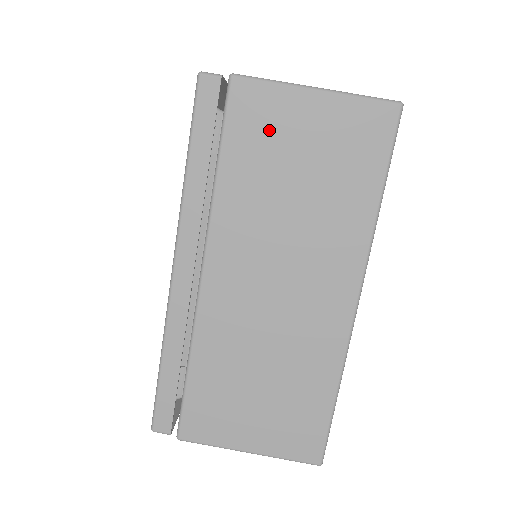
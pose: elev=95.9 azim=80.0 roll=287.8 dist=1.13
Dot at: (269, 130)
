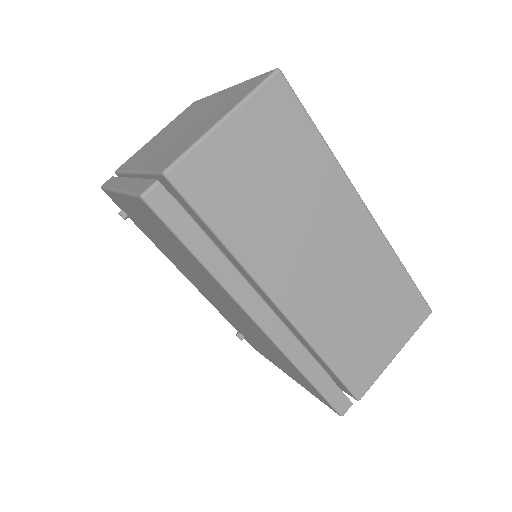
Dot at: (225, 178)
